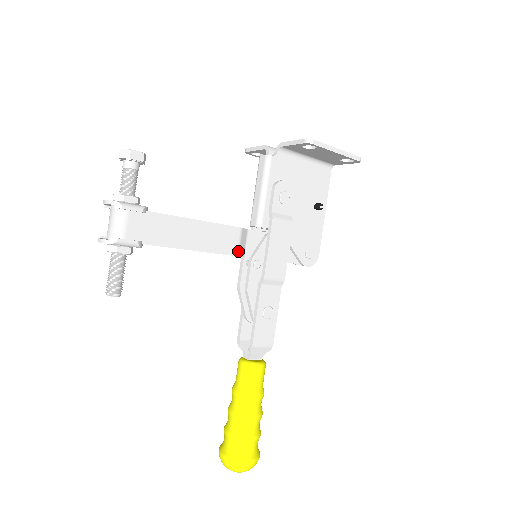
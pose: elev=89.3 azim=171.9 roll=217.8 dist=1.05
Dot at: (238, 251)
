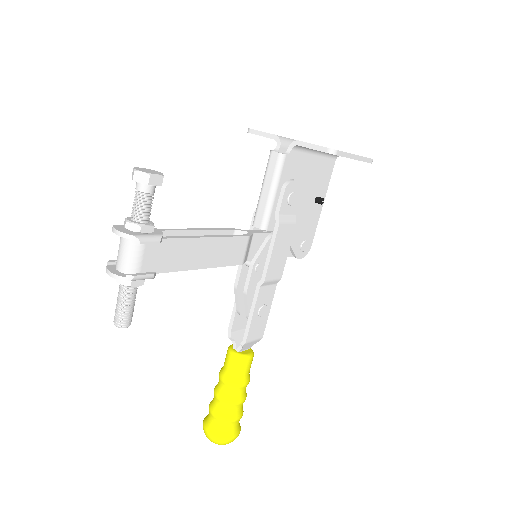
Dot at: (244, 259)
